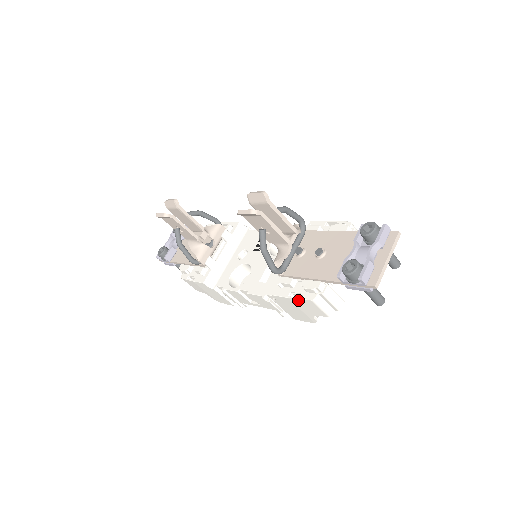
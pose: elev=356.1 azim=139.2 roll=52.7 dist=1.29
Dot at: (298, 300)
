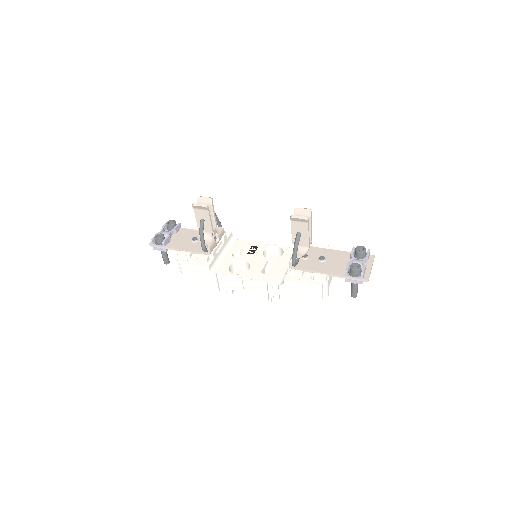
Dot at: (307, 285)
